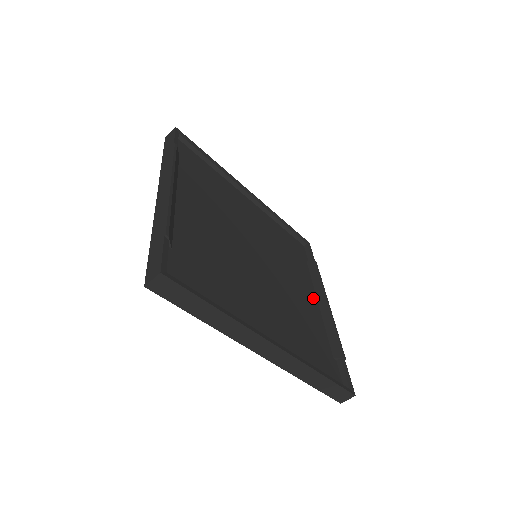
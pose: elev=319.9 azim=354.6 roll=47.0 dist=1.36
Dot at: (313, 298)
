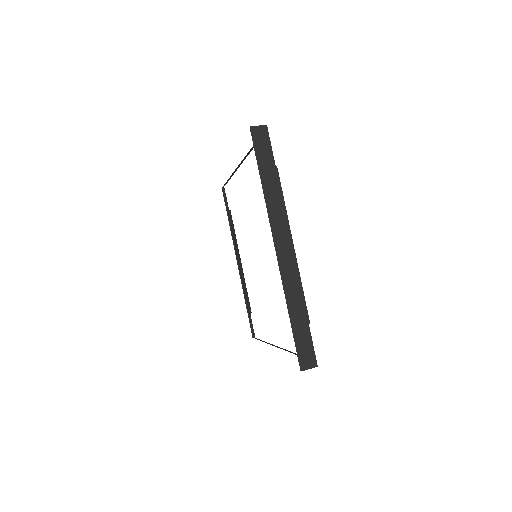
Dot at: occluded
